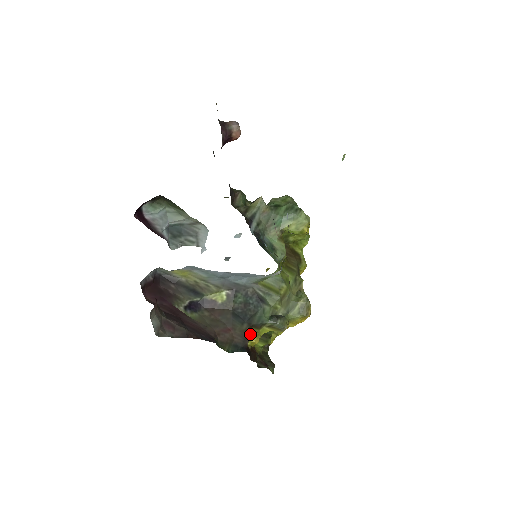
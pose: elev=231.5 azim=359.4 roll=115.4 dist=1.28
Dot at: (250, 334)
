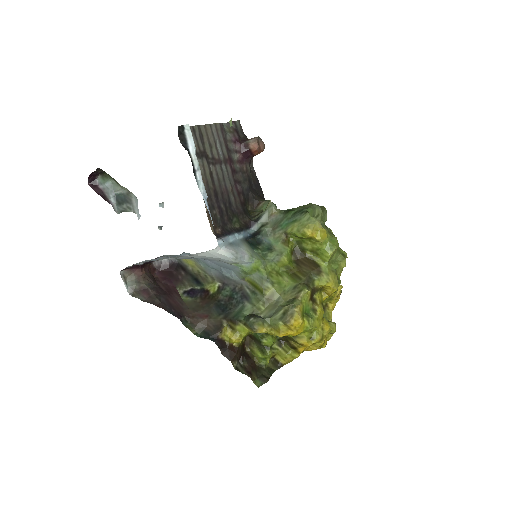
Dot at: (229, 329)
